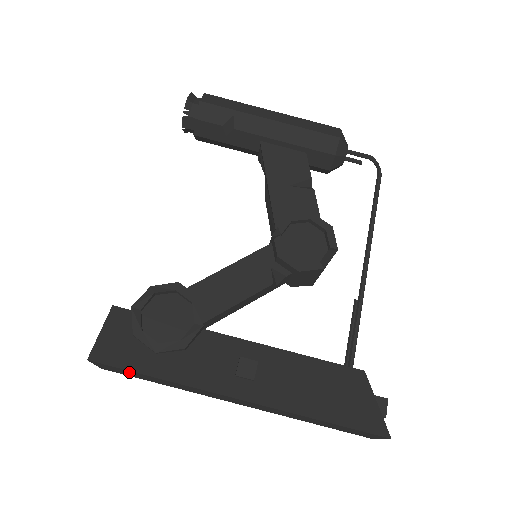
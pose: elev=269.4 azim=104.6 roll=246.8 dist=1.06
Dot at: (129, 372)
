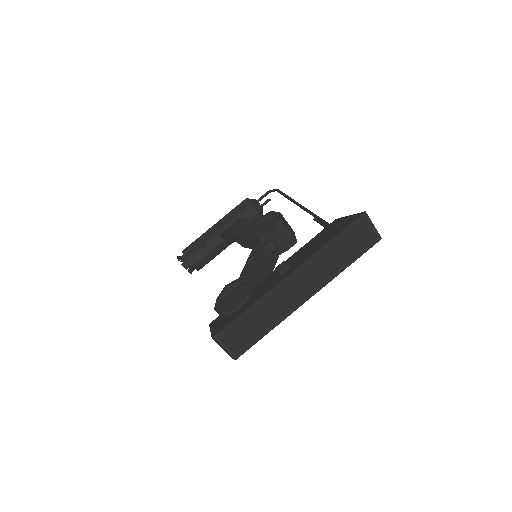
Dot at: (238, 328)
